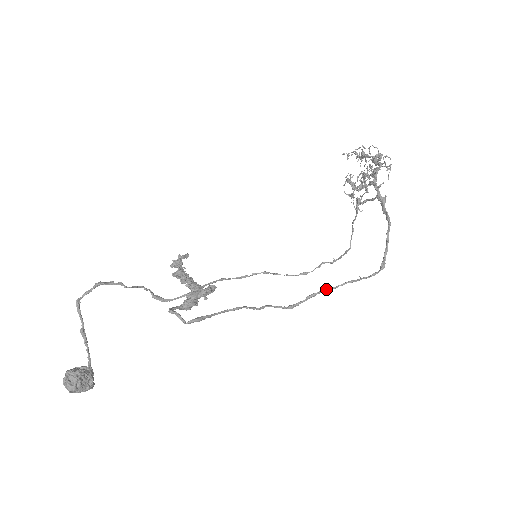
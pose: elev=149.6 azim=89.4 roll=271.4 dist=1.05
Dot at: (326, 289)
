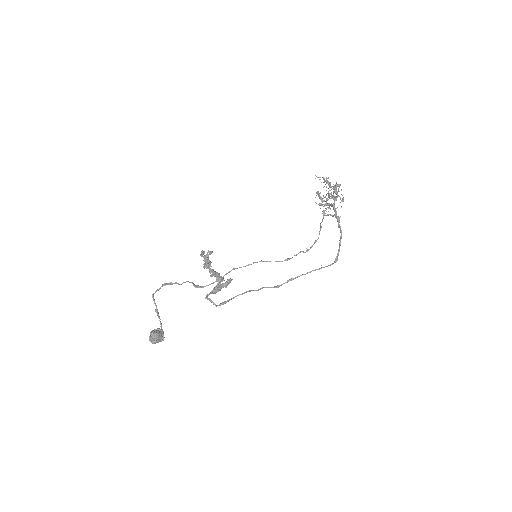
Dot at: (300, 275)
